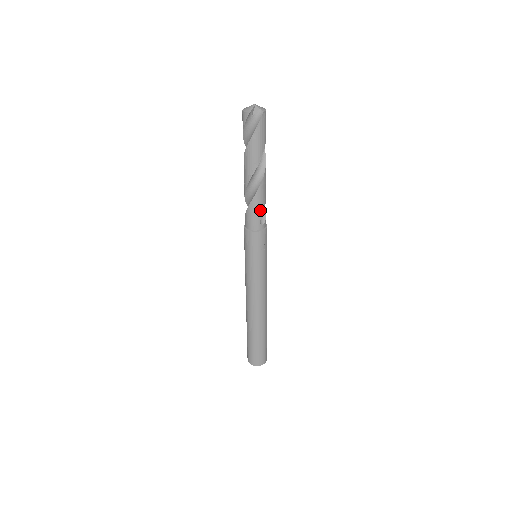
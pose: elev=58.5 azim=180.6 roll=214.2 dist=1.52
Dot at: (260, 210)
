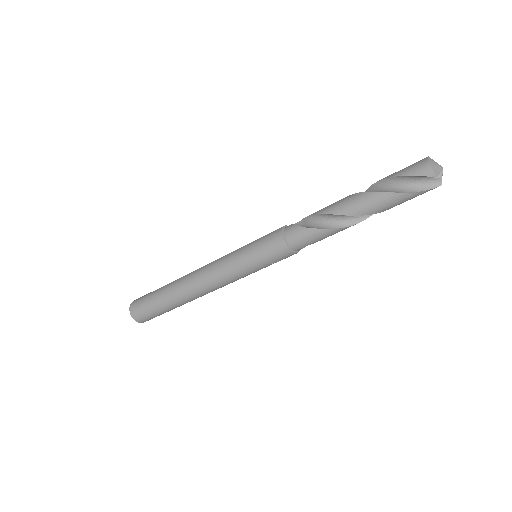
Dot at: (319, 240)
